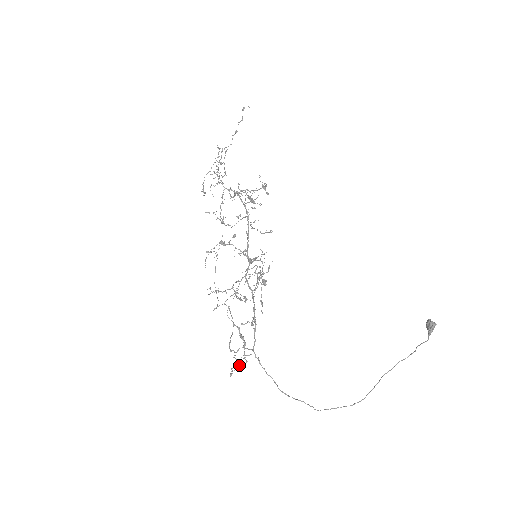
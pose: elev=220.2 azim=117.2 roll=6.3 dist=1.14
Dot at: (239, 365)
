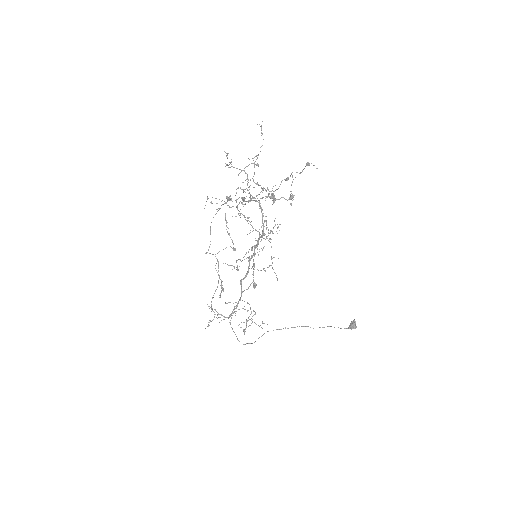
Dot at: occluded
